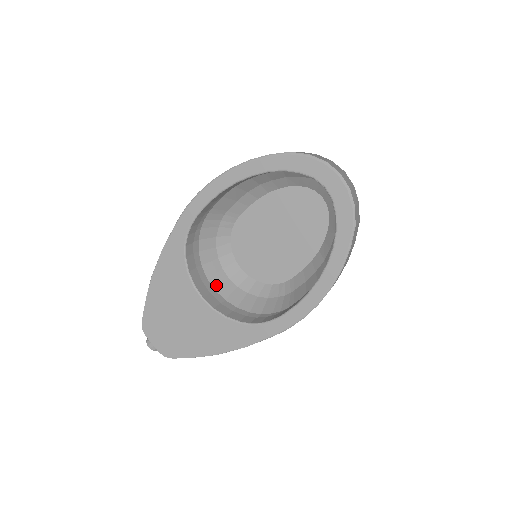
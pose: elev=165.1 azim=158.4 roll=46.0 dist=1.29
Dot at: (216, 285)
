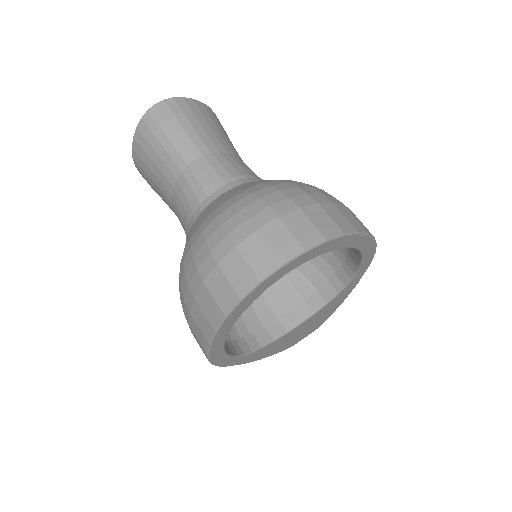
Dot at: (277, 297)
